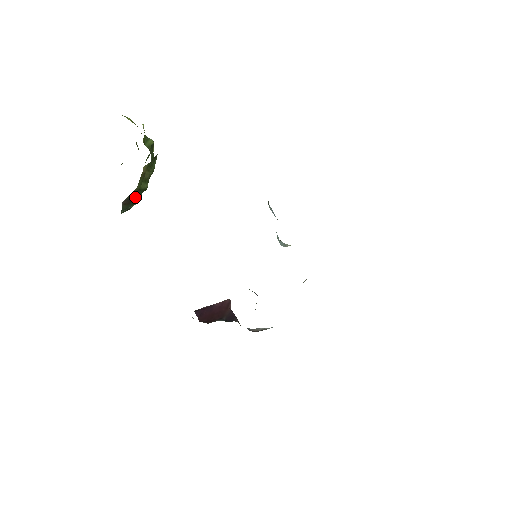
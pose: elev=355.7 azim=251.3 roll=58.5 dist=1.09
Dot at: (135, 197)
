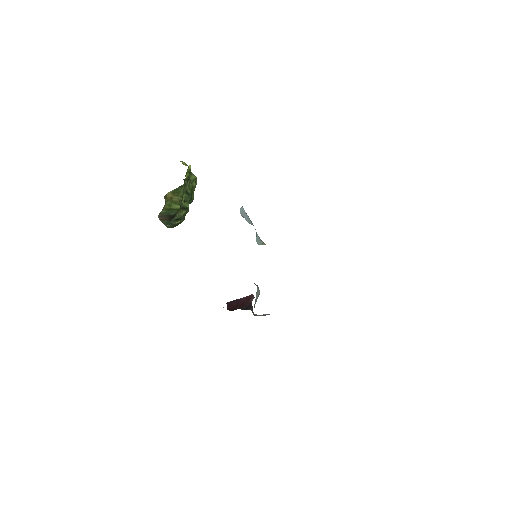
Dot at: (171, 215)
